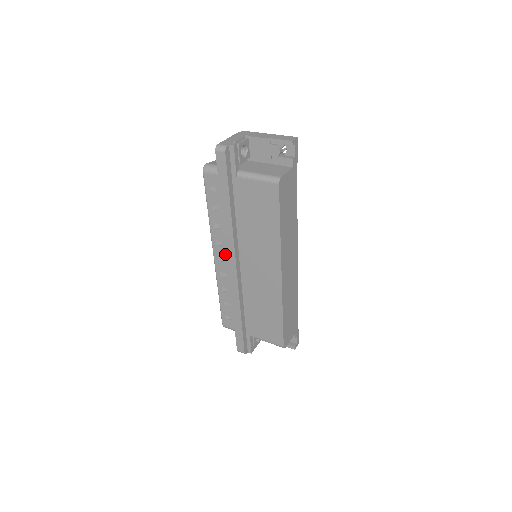
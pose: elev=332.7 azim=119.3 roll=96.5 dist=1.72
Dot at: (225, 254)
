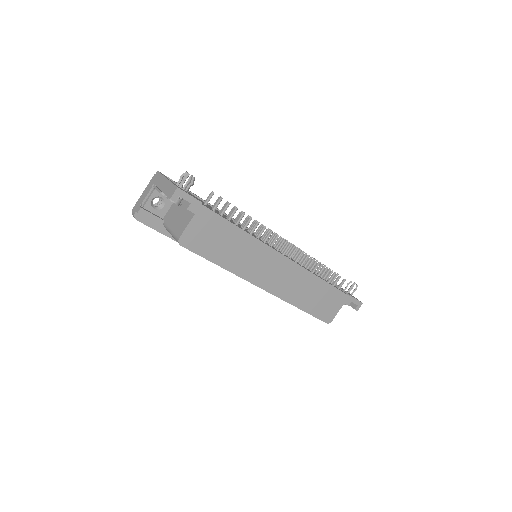
Dot at: occluded
